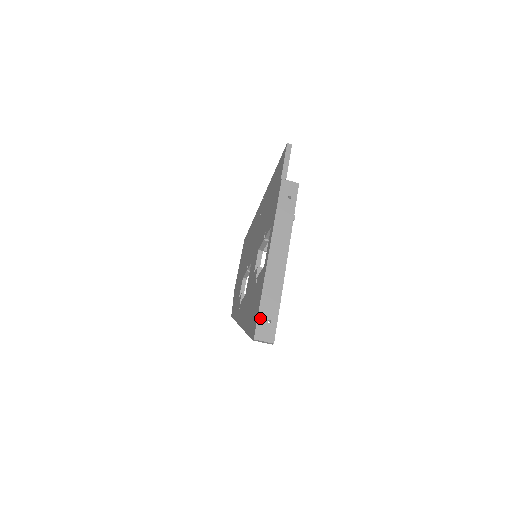
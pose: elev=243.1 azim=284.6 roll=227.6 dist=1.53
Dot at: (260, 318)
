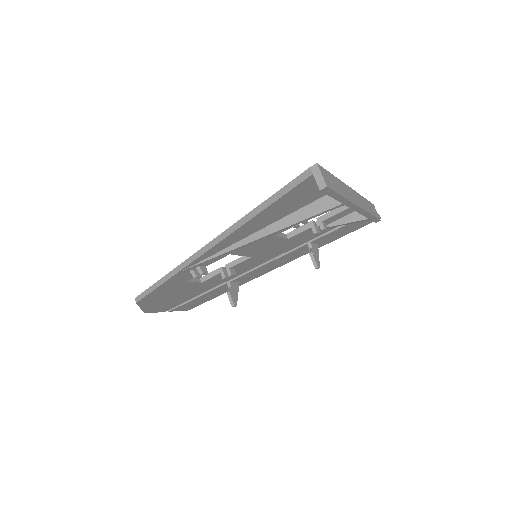
Dot at: (328, 173)
